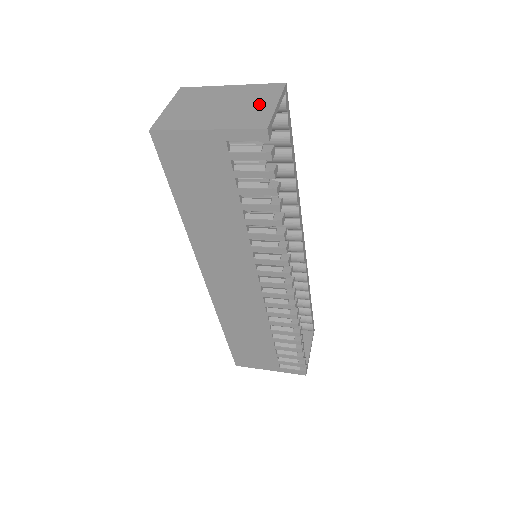
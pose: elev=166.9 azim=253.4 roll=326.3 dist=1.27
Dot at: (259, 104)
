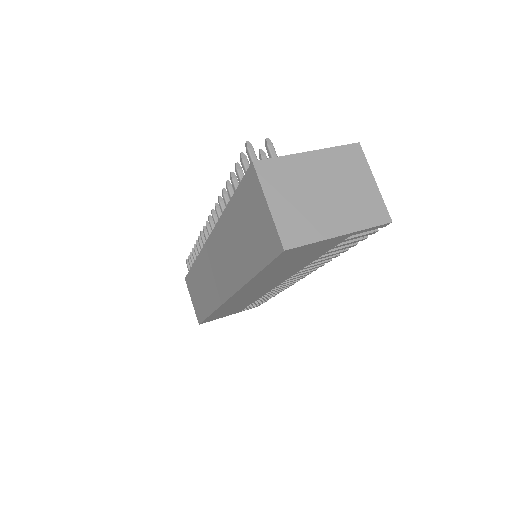
Dot at: (360, 184)
